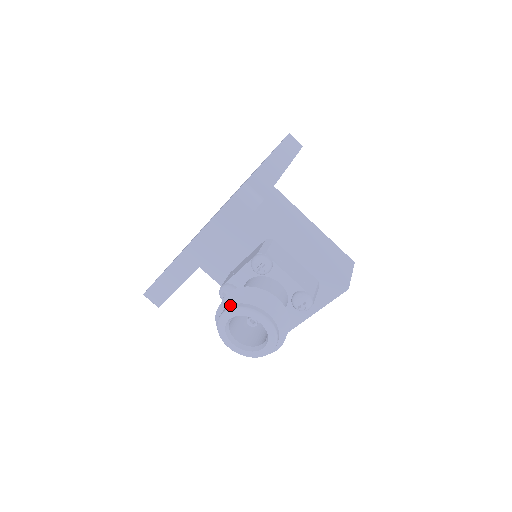
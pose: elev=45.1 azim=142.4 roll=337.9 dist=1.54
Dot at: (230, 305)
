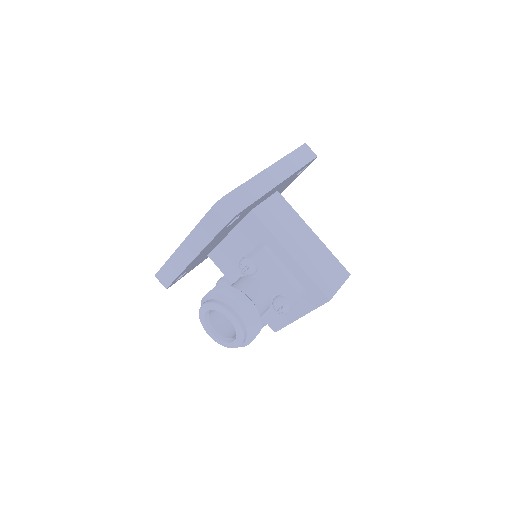
Dot at: (209, 299)
